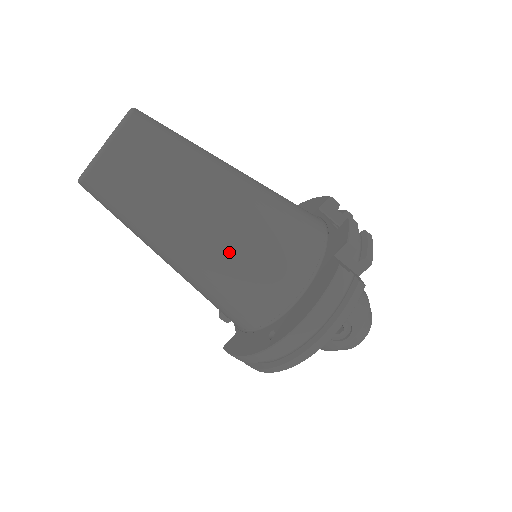
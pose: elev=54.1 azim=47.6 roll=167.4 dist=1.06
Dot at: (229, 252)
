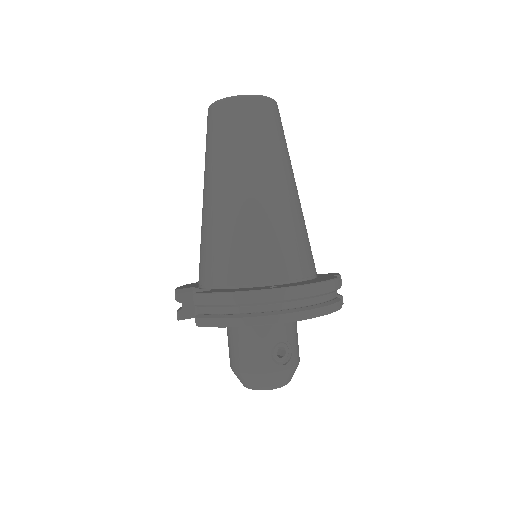
Dot at: (283, 211)
